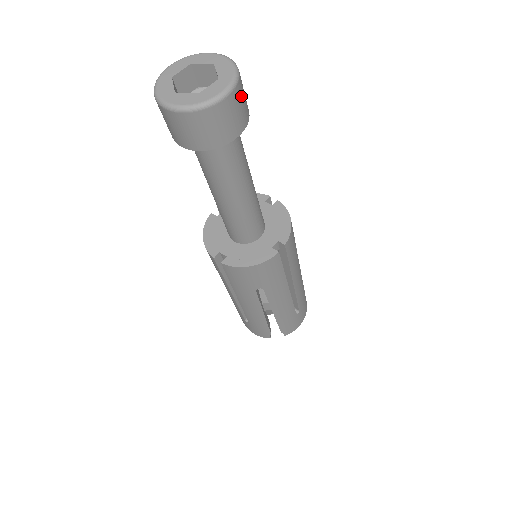
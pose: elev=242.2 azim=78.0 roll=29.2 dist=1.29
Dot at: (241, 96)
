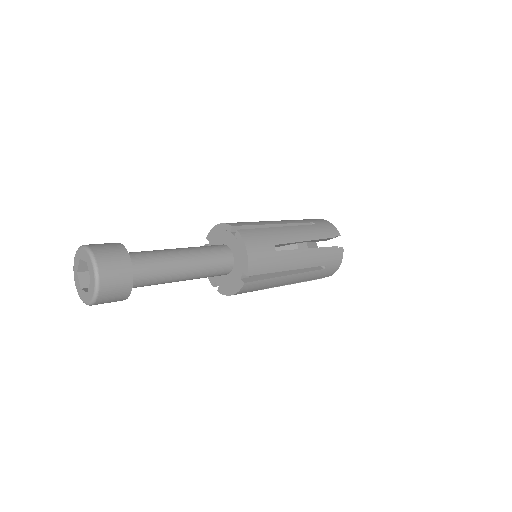
Dot at: (110, 279)
